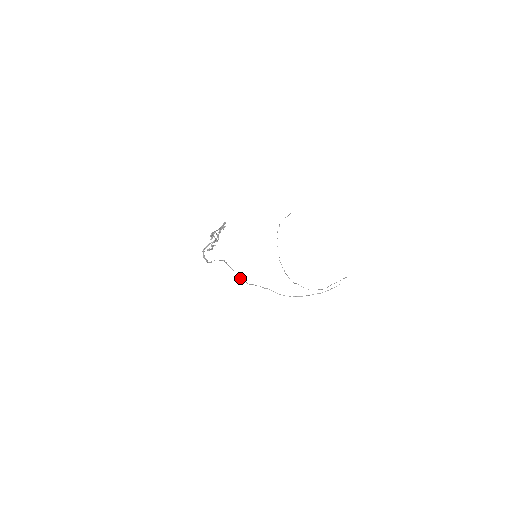
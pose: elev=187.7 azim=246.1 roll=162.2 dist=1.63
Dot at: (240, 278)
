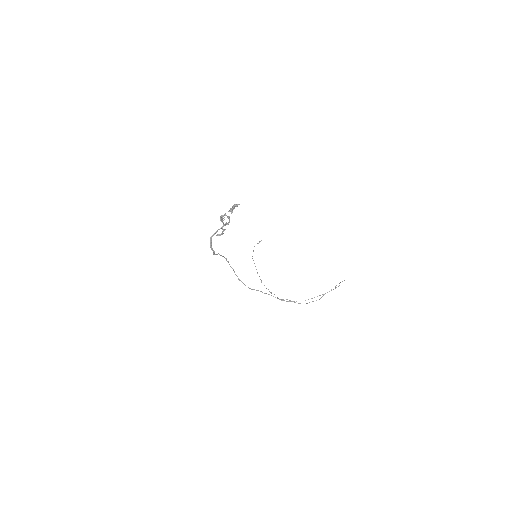
Dot at: (241, 281)
